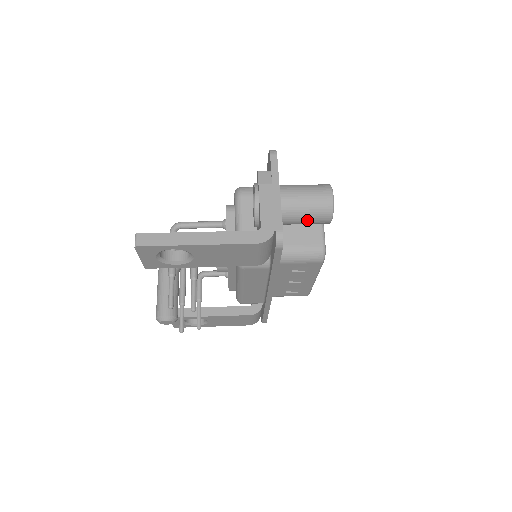
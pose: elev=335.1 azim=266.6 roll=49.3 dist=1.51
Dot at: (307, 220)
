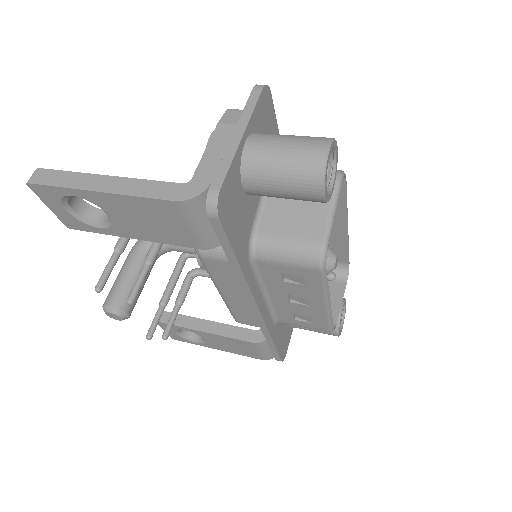
Dot at: (284, 188)
